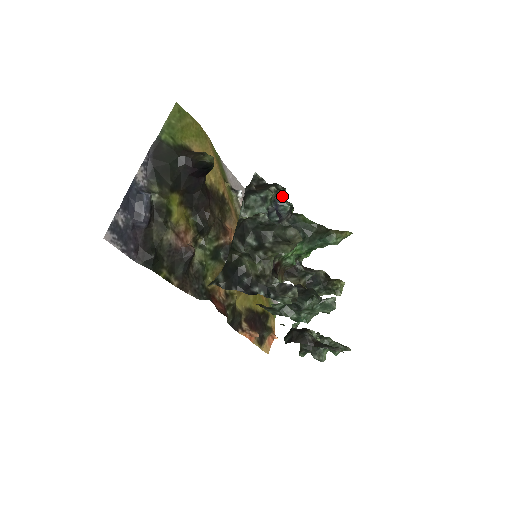
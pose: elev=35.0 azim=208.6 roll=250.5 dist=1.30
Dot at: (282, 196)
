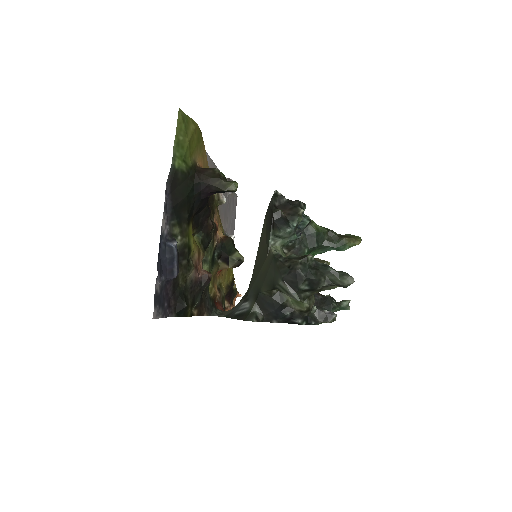
Dot at: (303, 213)
